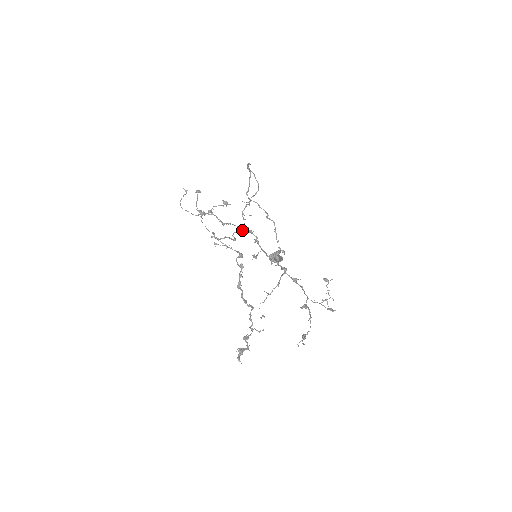
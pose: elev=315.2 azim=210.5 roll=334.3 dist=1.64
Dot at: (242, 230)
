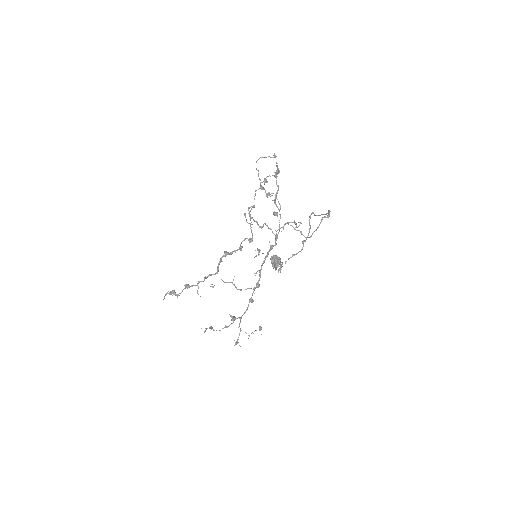
Dot at: (272, 231)
